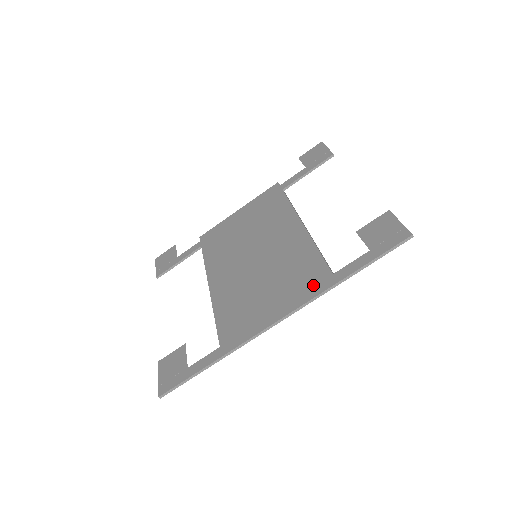
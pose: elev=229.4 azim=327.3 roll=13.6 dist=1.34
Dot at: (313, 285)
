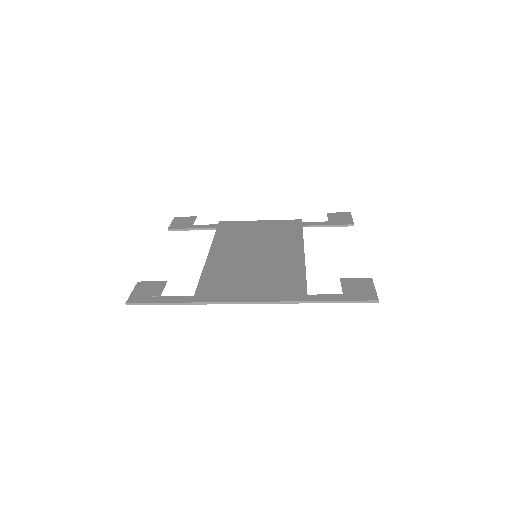
Dot at: (289, 294)
